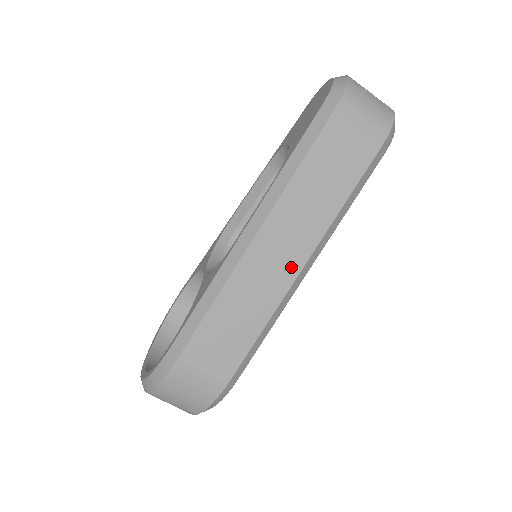
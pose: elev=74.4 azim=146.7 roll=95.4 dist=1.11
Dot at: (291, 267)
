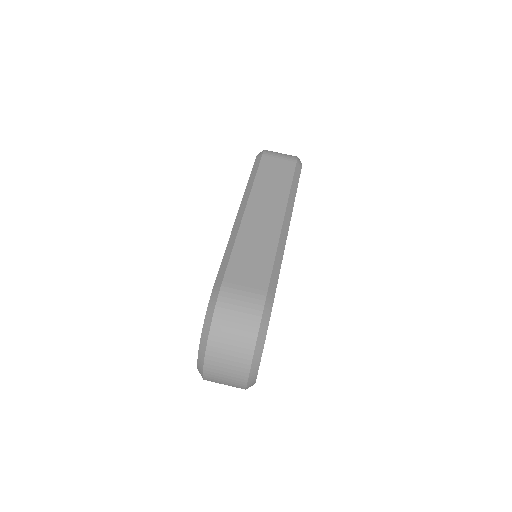
Dot at: (276, 220)
